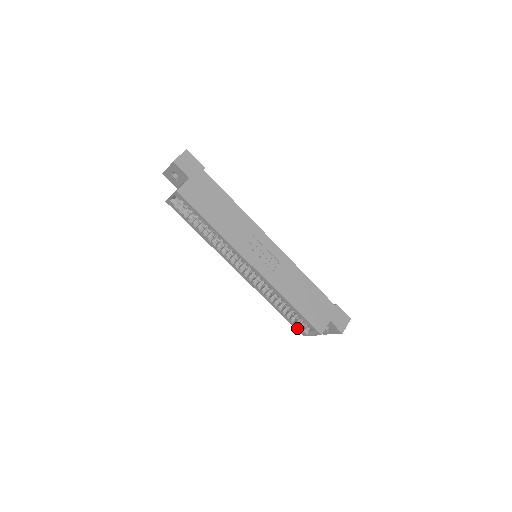
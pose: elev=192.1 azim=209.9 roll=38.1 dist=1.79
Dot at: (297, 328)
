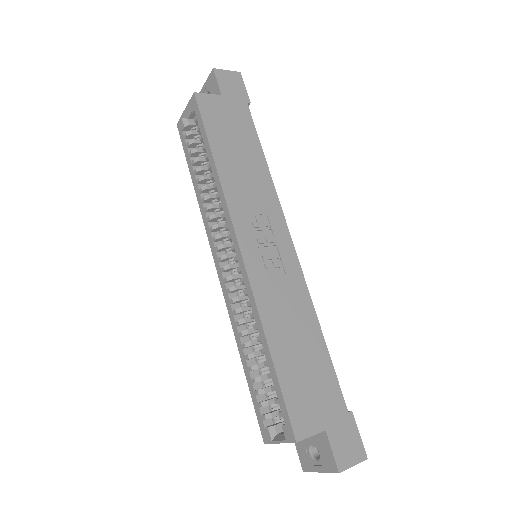
Dot at: (260, 419)
